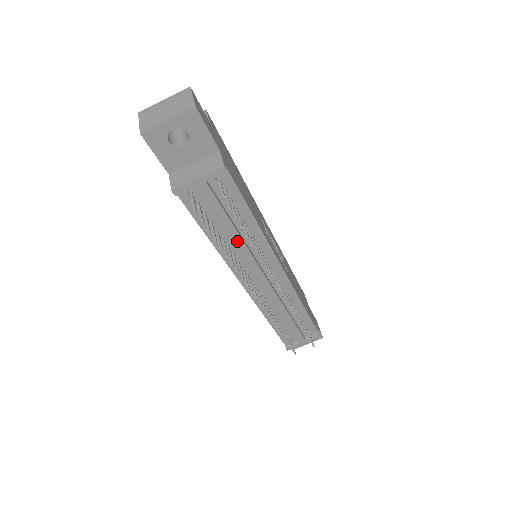
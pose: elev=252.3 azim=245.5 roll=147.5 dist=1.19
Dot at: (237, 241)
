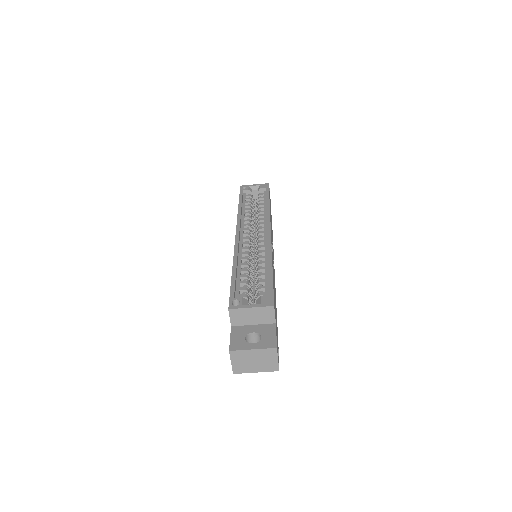
Dot at: occluded
